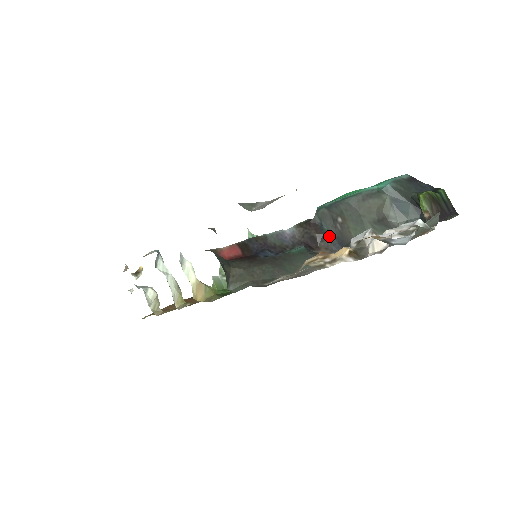
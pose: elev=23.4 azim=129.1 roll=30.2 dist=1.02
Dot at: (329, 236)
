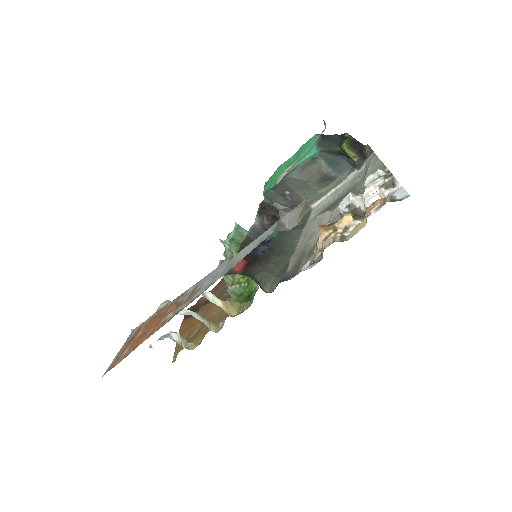
Dot at: (284, 208)
